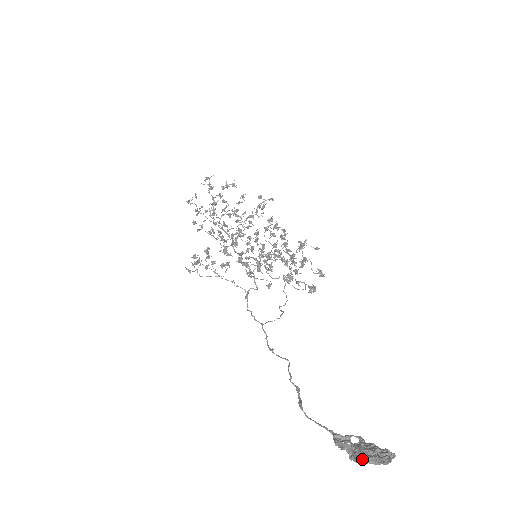
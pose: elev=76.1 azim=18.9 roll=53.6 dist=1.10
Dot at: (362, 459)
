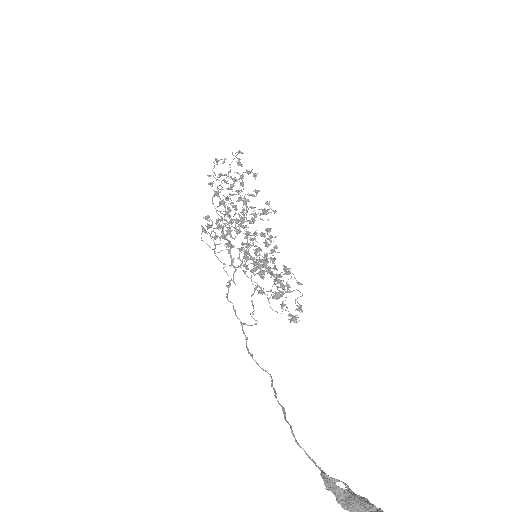
Dot at: (357, 509)
